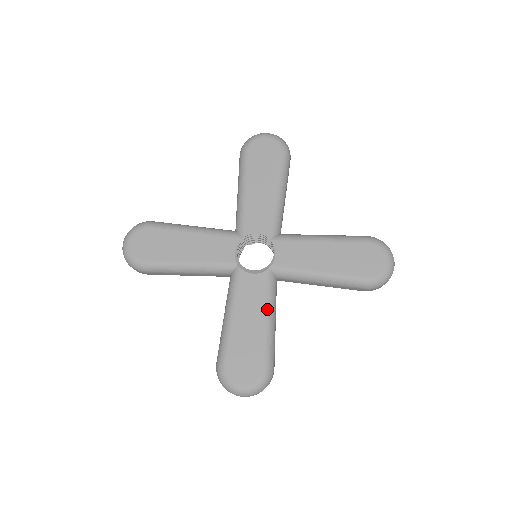
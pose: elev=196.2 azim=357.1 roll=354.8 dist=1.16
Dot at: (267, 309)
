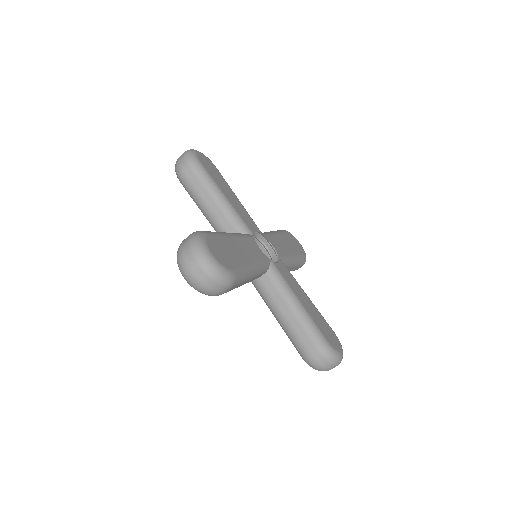
Dot at: (257, 264)
